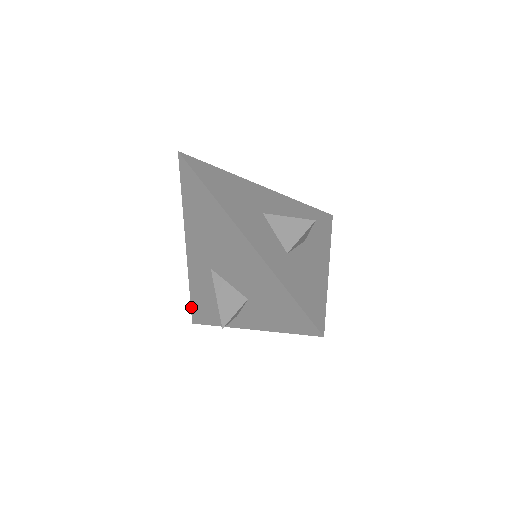
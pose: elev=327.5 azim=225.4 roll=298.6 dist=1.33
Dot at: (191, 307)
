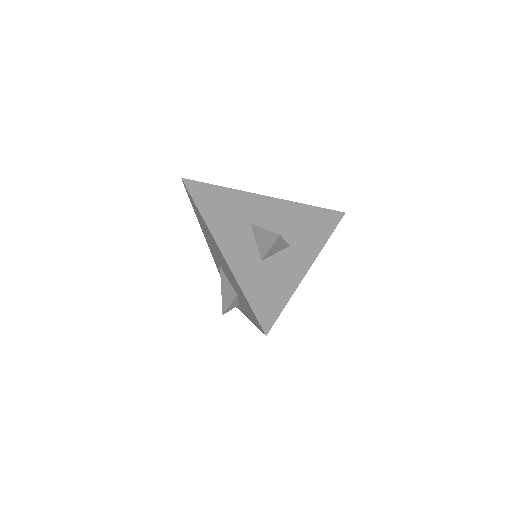
Dot at: occluded
